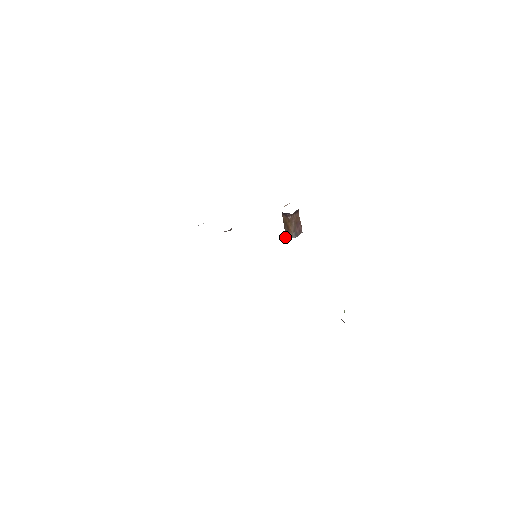
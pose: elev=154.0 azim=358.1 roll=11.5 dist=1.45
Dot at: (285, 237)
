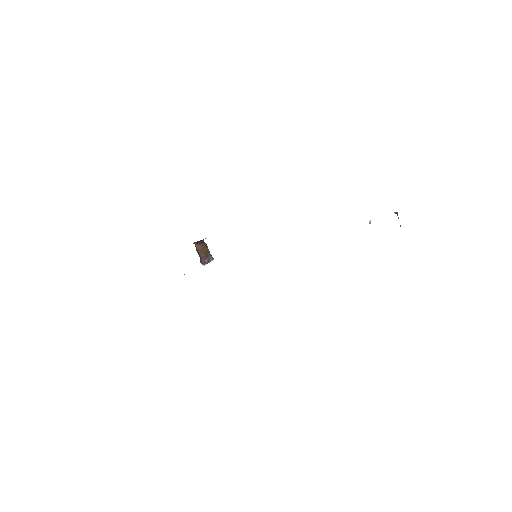
Dot at: occluded
